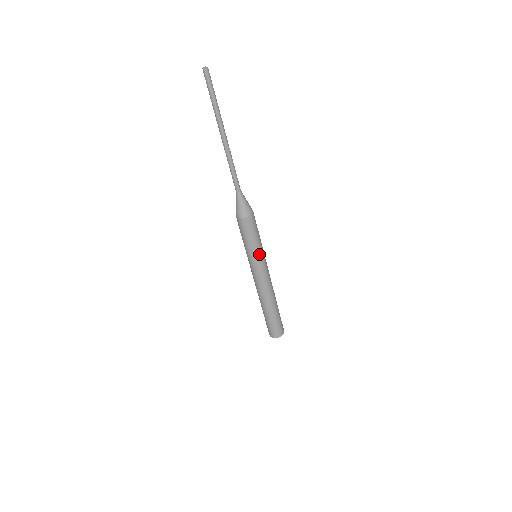
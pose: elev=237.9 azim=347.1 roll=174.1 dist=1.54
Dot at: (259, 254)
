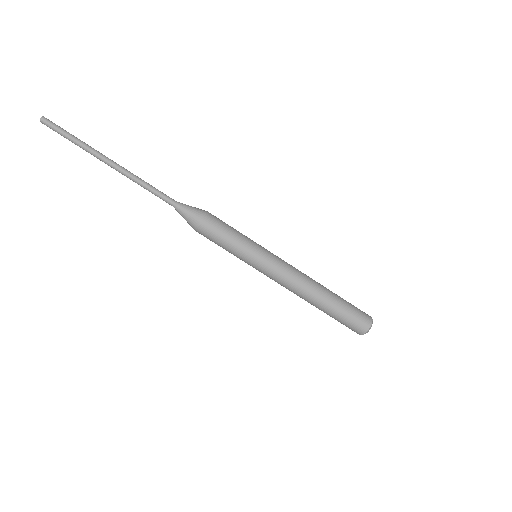
Dot at: (248, 257)
